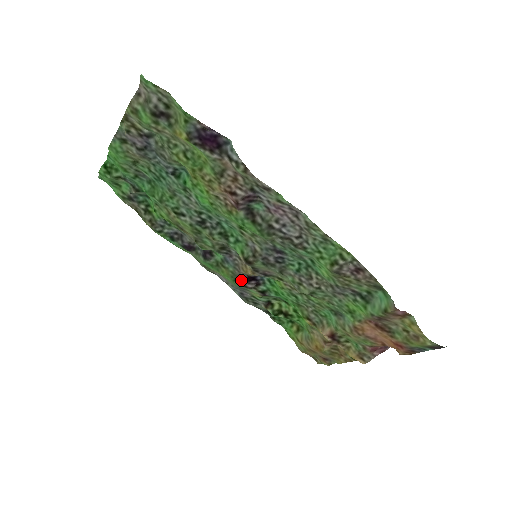
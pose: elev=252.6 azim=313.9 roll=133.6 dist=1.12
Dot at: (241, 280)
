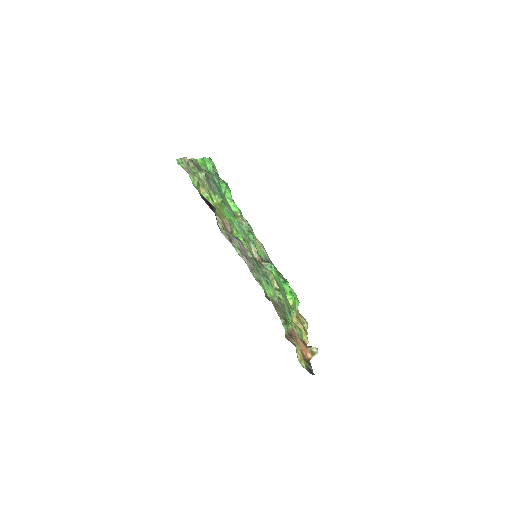
Dot at: occluded
